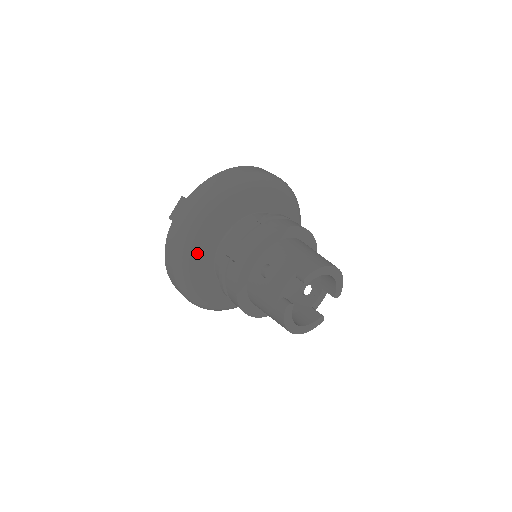
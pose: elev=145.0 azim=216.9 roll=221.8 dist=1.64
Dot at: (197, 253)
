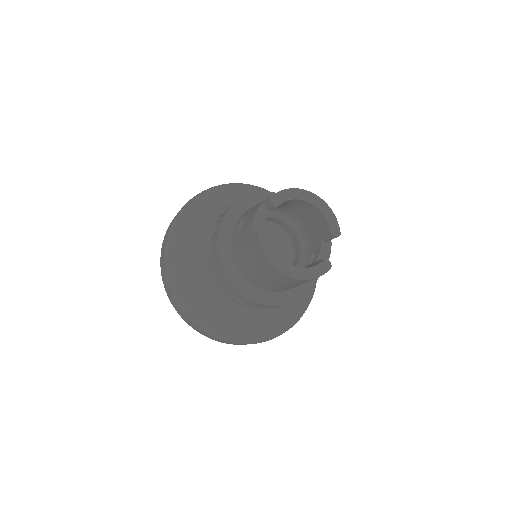
Dot at: (186, 257)
